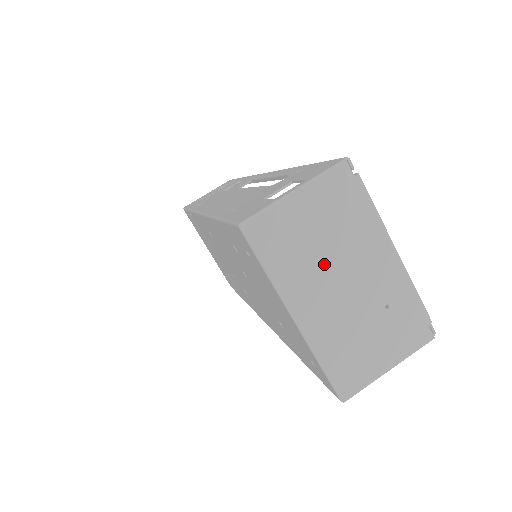
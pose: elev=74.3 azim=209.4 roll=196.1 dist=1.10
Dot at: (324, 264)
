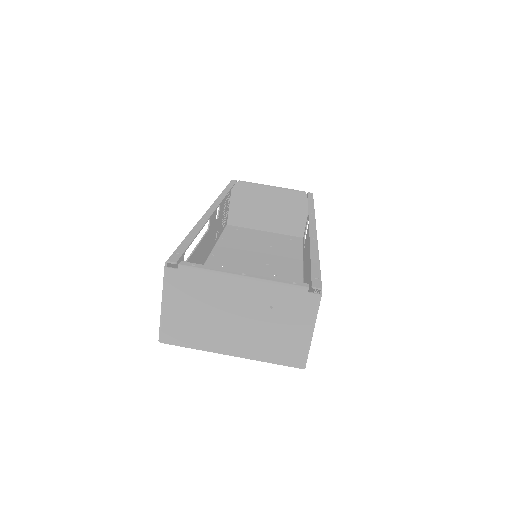
Dot at: (214, 321)
